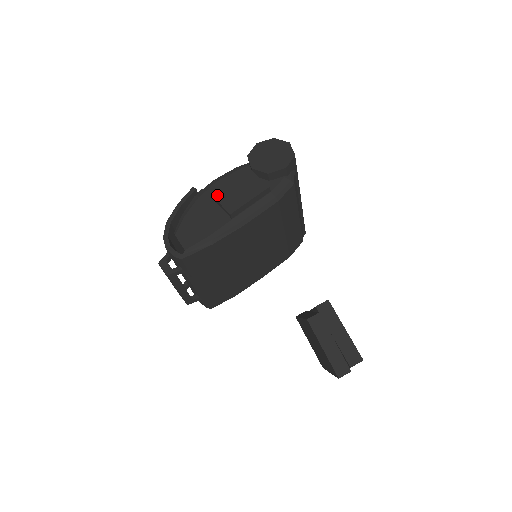
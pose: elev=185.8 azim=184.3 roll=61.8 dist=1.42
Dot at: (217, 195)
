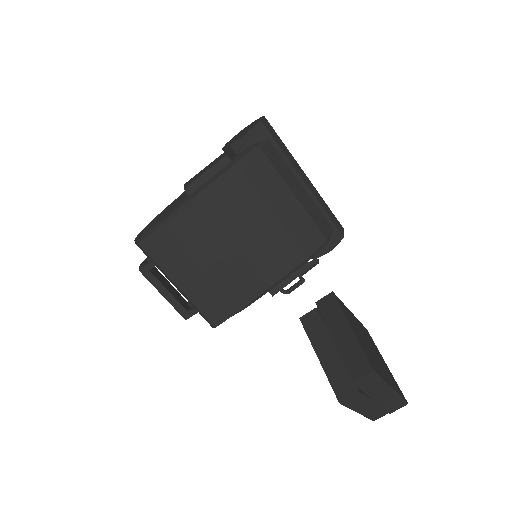
Dot at: (187, 182)
